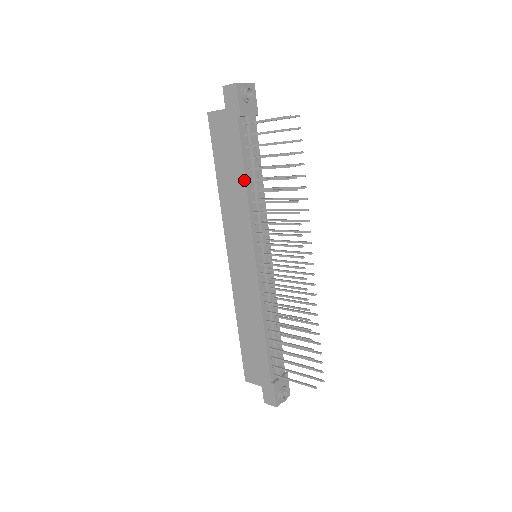
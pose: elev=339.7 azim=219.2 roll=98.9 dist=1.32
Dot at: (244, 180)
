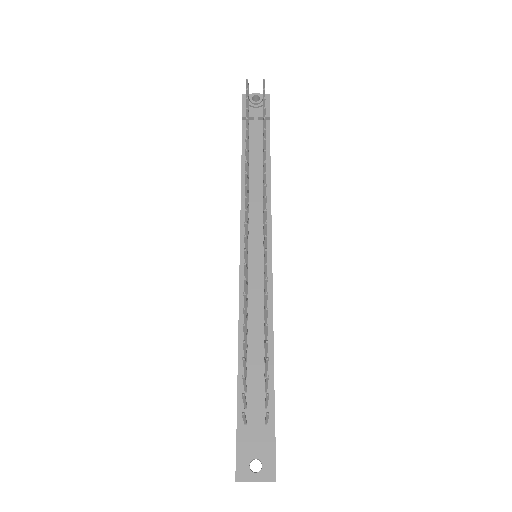
Dot at: (241, 171)
